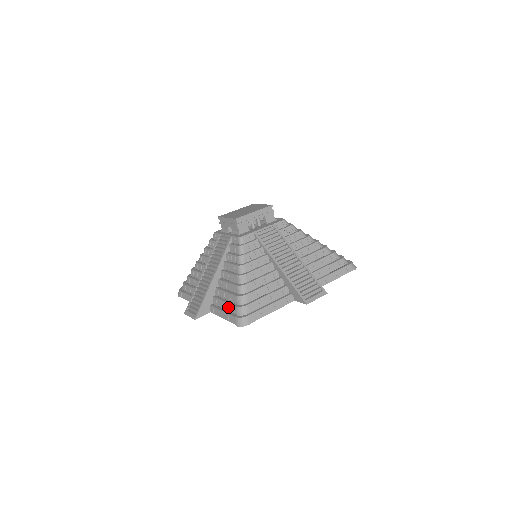
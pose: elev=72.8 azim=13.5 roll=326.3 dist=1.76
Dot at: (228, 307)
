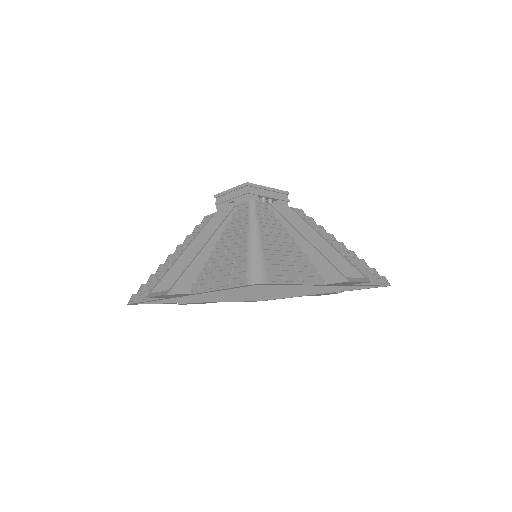
Dot at: (229, 271)
